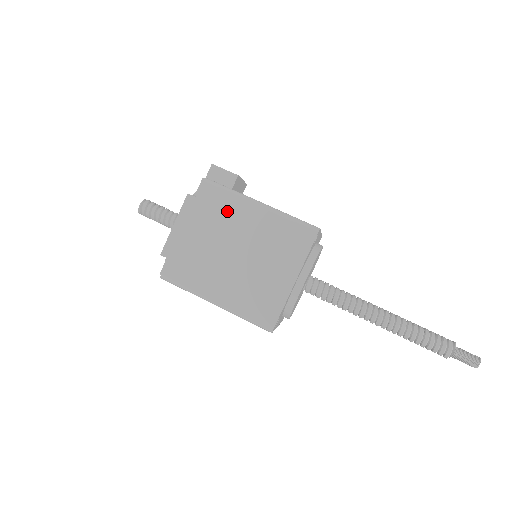
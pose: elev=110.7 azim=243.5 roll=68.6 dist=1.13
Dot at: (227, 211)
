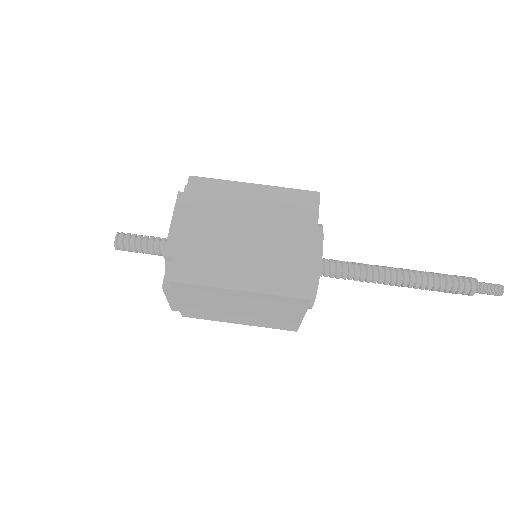
Dot at: (225, 197)
